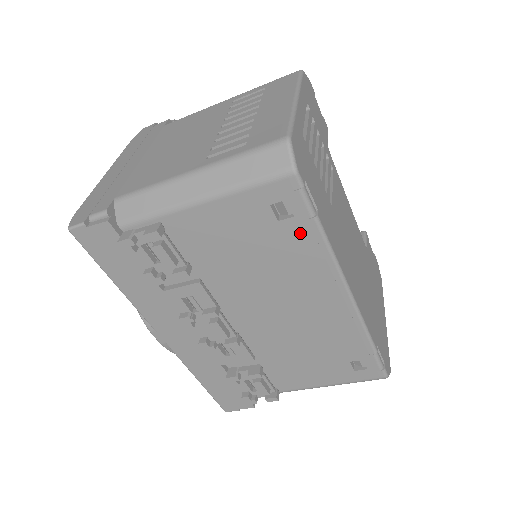
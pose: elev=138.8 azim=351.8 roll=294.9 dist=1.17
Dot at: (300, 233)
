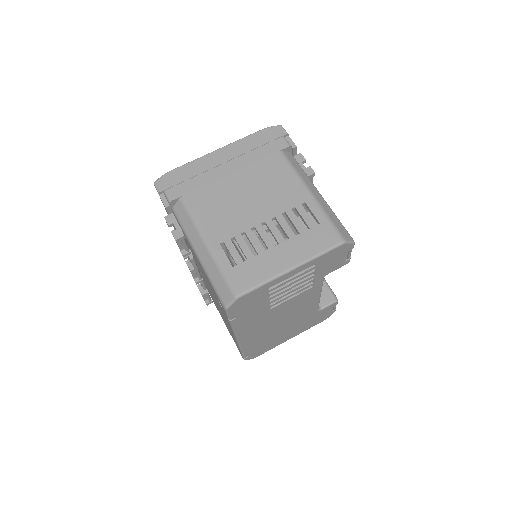
Dot at: (224, 313)
